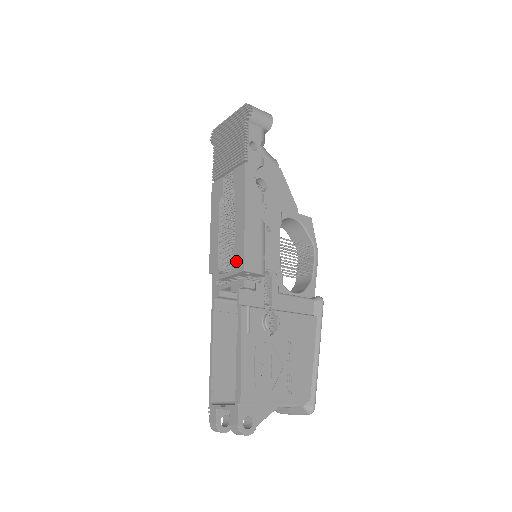
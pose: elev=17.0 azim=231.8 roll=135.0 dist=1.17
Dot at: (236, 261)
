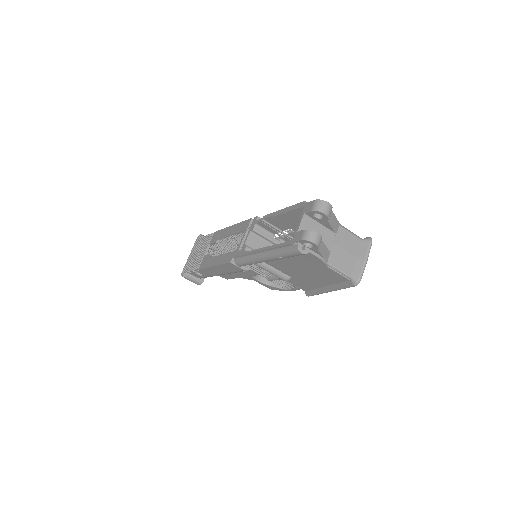
Dot at: (243, 228)
